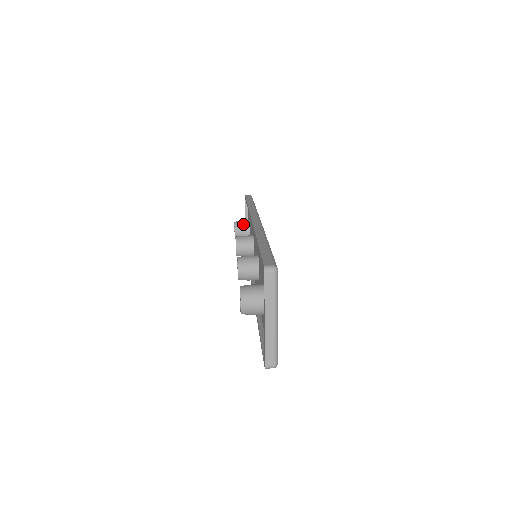
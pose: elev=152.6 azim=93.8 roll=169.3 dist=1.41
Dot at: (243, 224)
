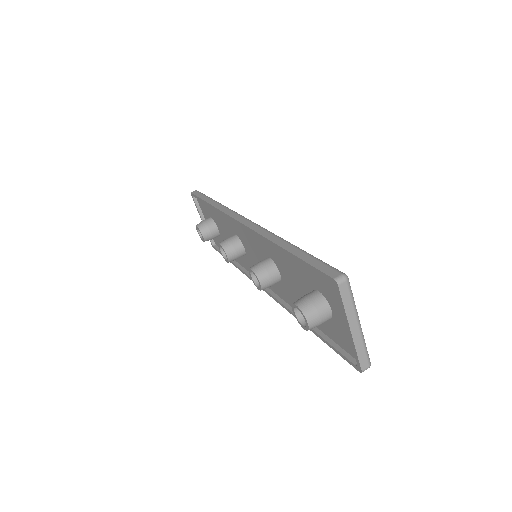
Dot at: (207, 224)
